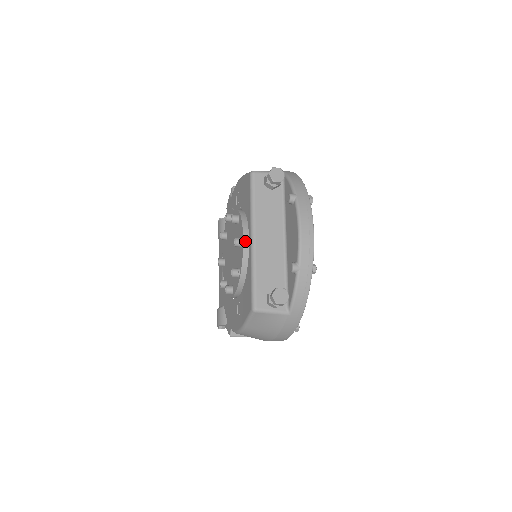
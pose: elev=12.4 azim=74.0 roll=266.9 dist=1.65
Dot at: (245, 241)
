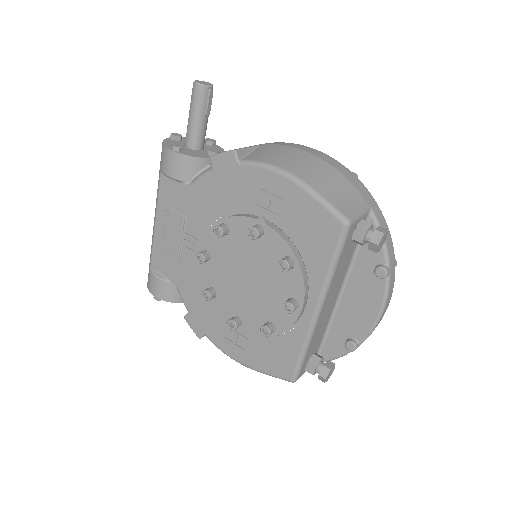
Dot at: (303, 309)
